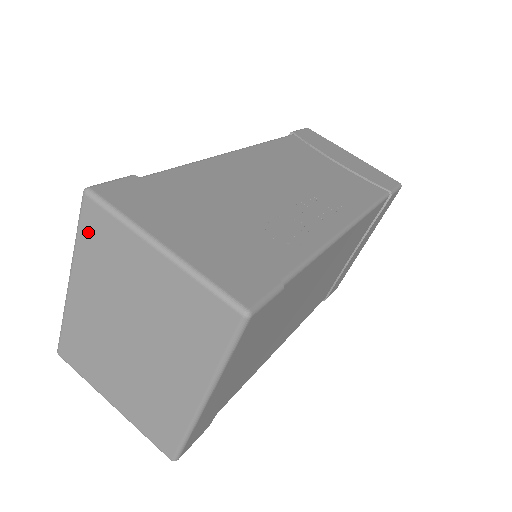
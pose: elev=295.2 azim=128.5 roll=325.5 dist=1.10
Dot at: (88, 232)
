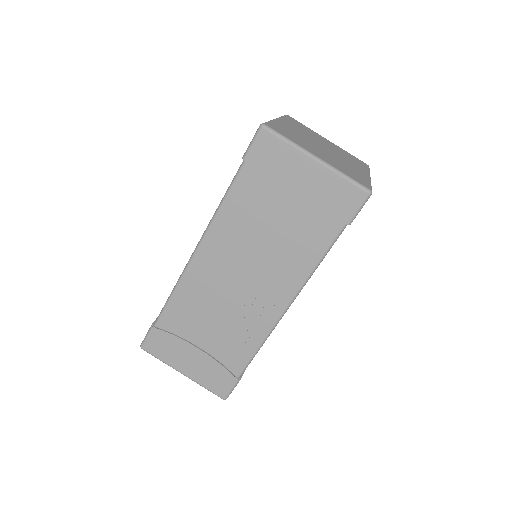
Dot at: occluded
